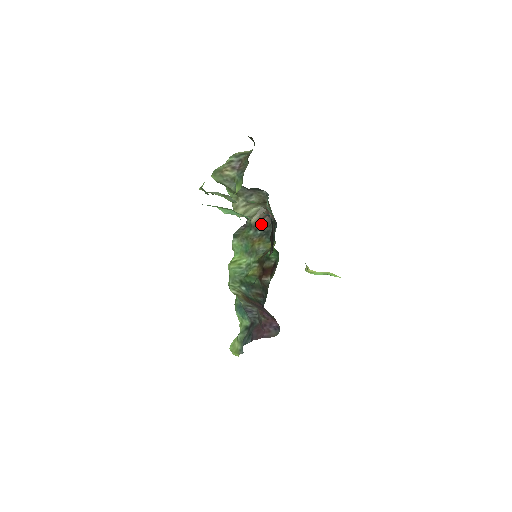
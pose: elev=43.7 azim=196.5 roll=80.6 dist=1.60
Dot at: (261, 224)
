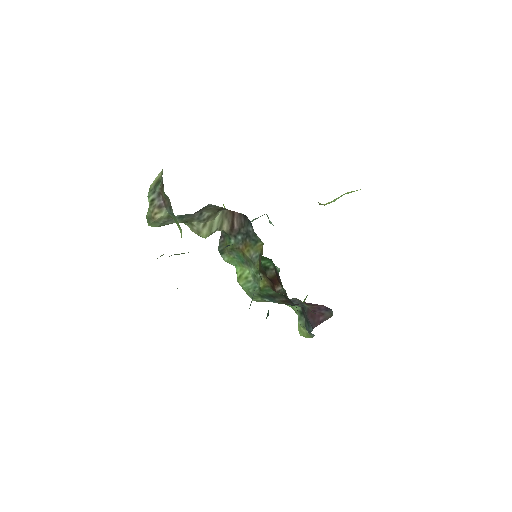
Dot at: (235, 228)
